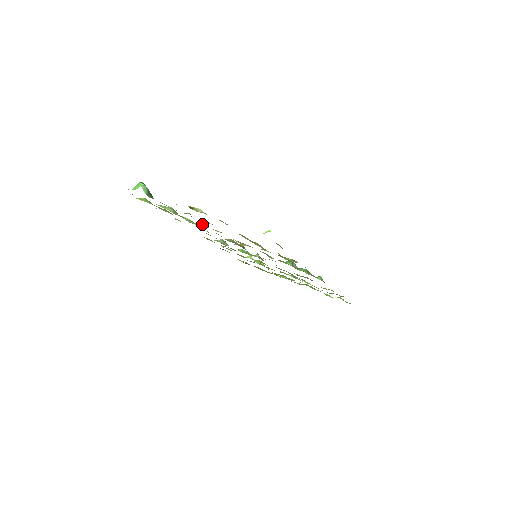
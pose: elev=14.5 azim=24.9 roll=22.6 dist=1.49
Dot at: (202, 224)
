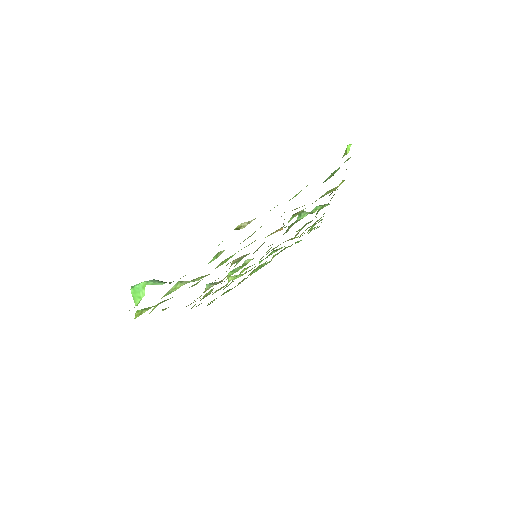
Dot at: (221, 262)
